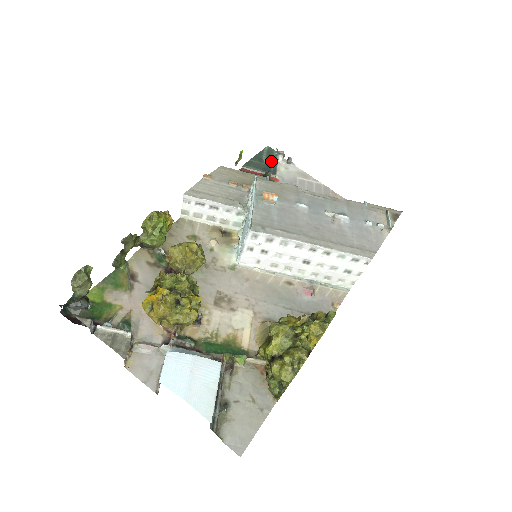
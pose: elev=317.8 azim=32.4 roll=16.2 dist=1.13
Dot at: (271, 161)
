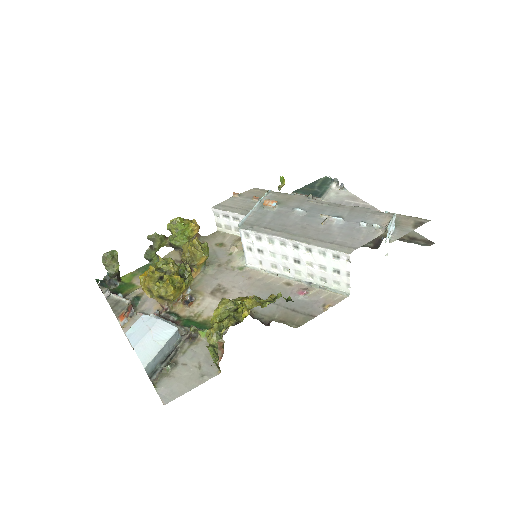
Dot at: (322, 187)
